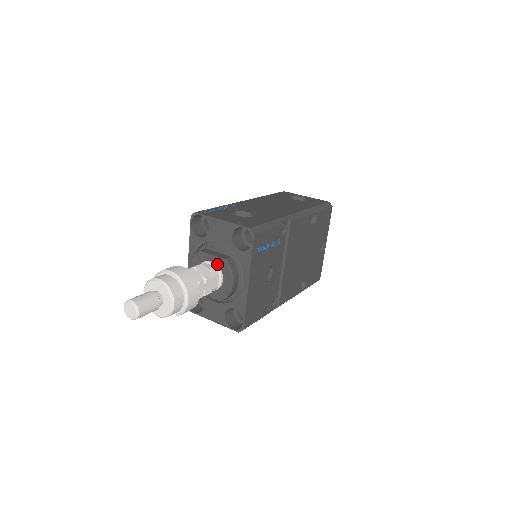
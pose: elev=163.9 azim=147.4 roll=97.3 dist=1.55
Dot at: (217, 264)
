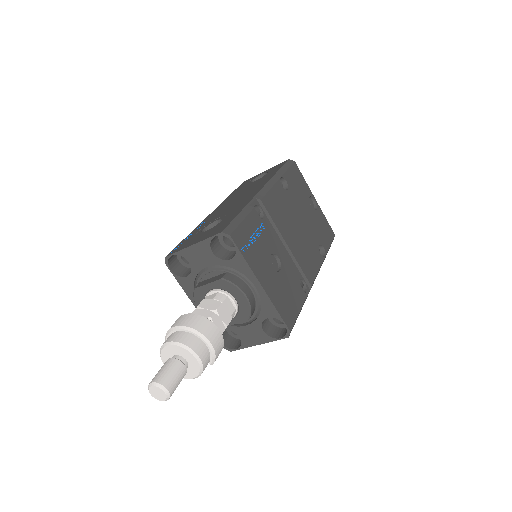
Dot at: (218, 289)
